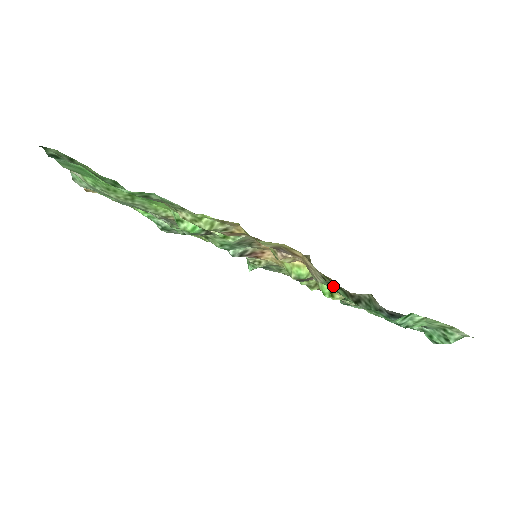
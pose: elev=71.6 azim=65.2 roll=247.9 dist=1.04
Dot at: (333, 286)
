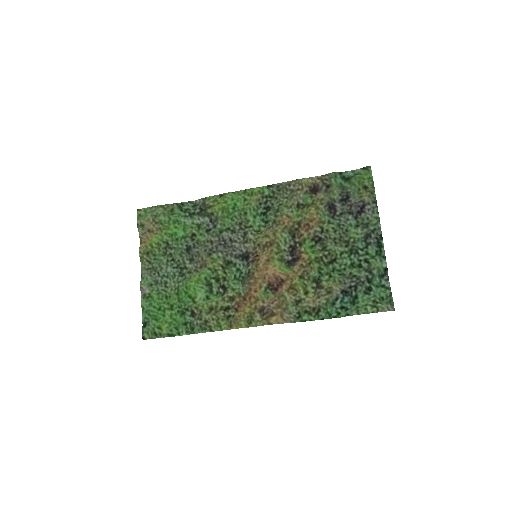
Dot at: (300, 317)
